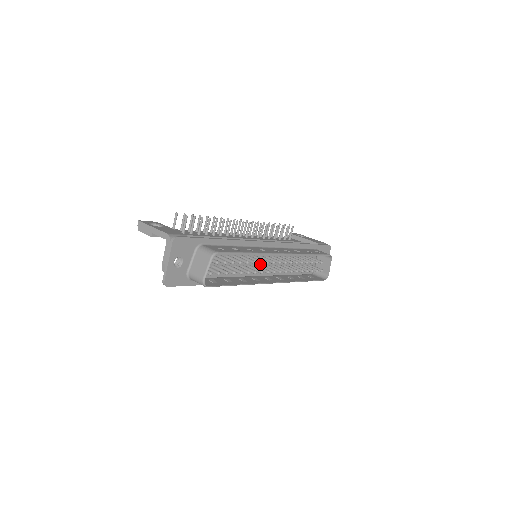
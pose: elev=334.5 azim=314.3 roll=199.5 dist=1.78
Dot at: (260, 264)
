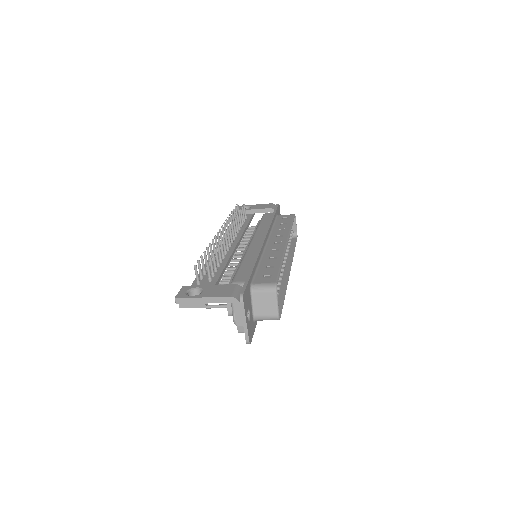
Dot at: occluded
